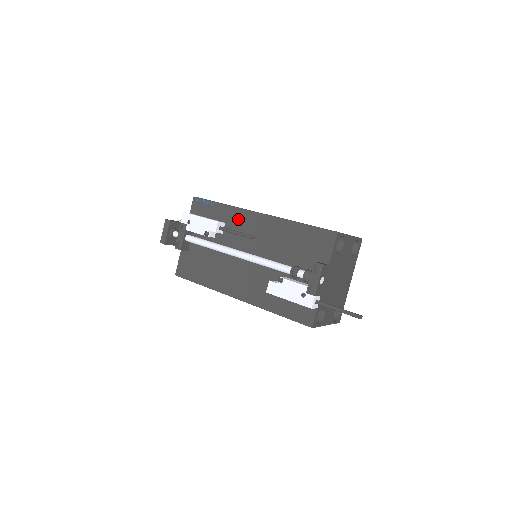
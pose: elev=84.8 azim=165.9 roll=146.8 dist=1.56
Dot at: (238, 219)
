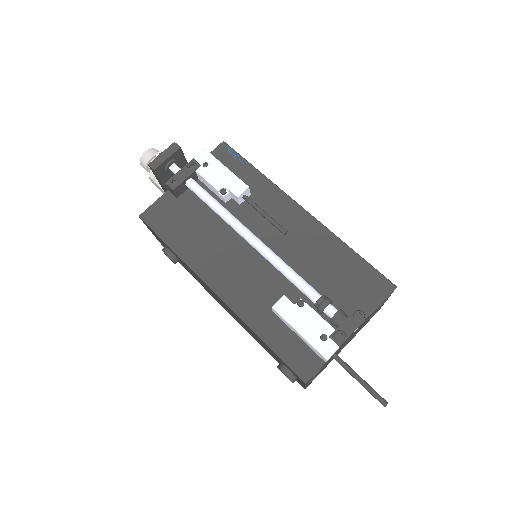
Dot at: (272, 200)
